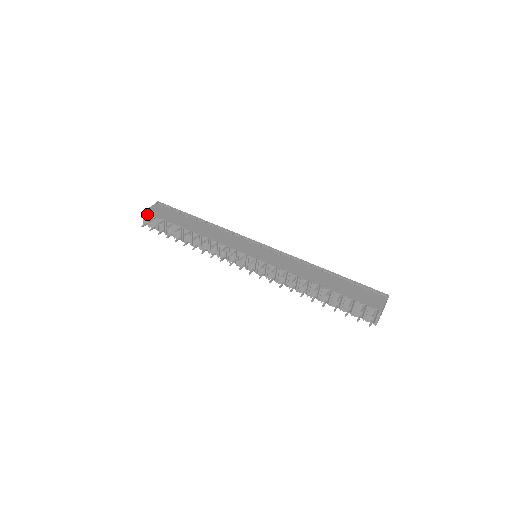
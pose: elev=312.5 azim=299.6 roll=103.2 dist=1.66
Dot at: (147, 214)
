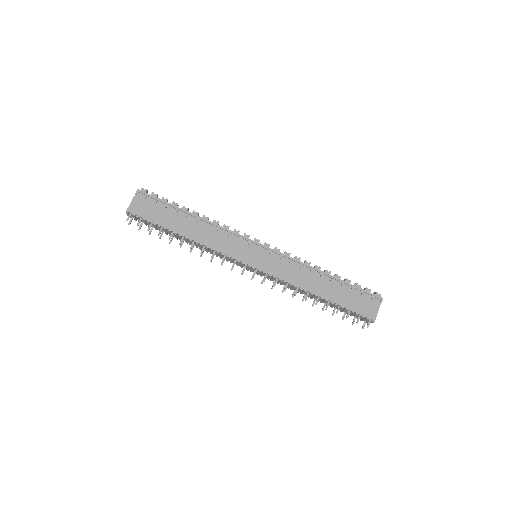
Dot at: (131, 214)
